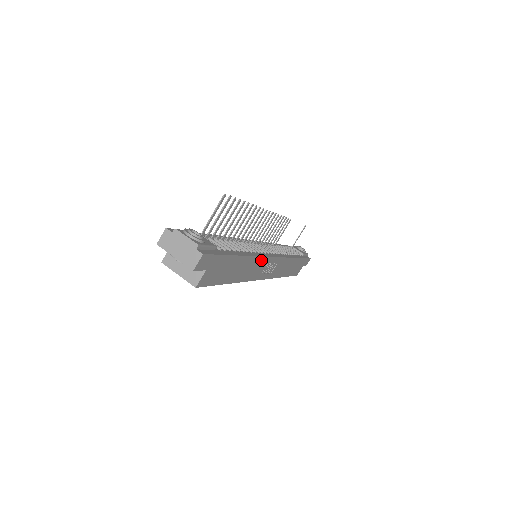
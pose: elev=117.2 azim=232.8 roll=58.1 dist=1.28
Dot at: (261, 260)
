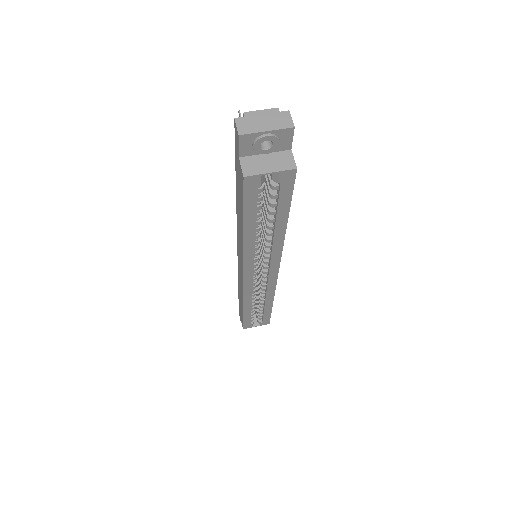
Dot at: occluded
